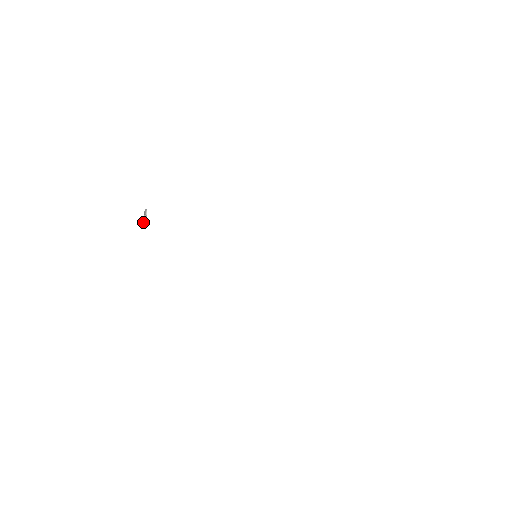
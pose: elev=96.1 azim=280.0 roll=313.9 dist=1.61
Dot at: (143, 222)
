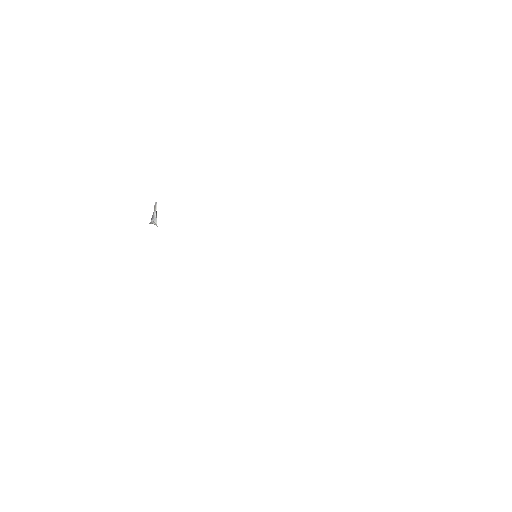
Dot at: (152, 223)
